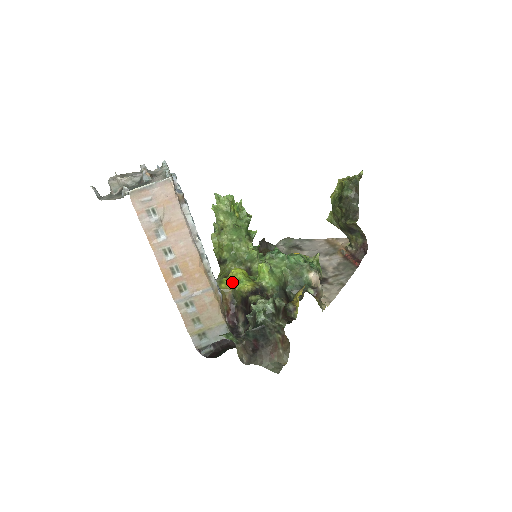
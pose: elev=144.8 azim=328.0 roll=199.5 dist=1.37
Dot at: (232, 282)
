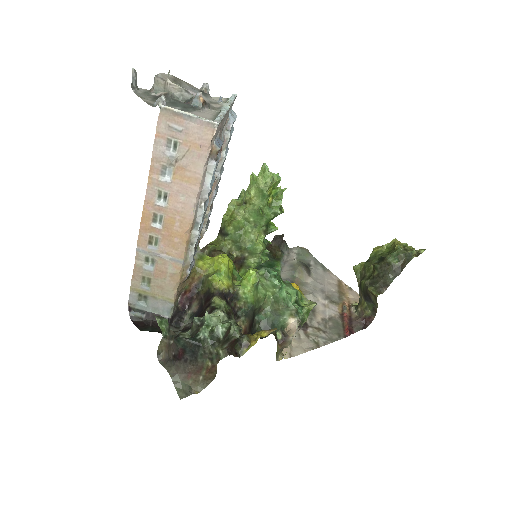
Dot at: (211, 267)
